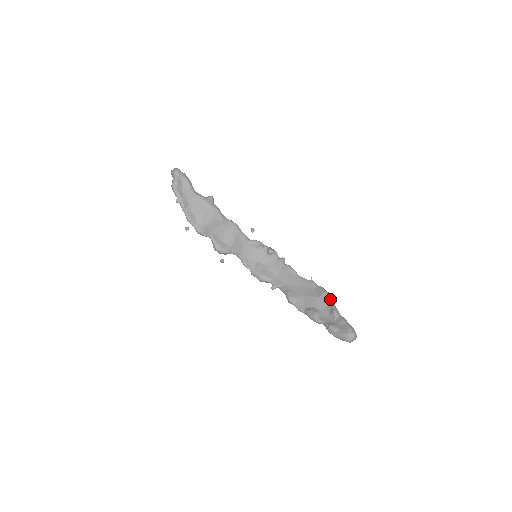
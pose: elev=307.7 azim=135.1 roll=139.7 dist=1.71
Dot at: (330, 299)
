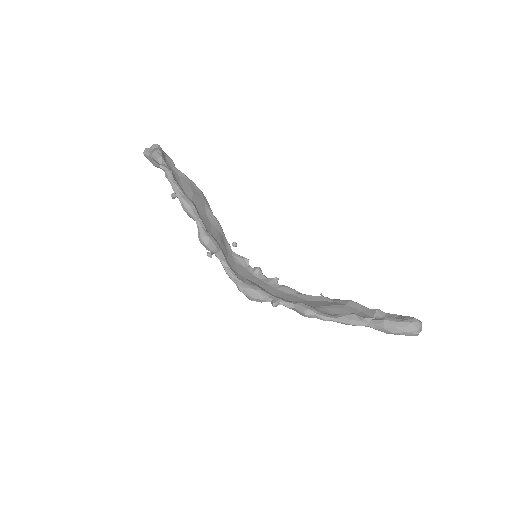
Dot at: occluded
